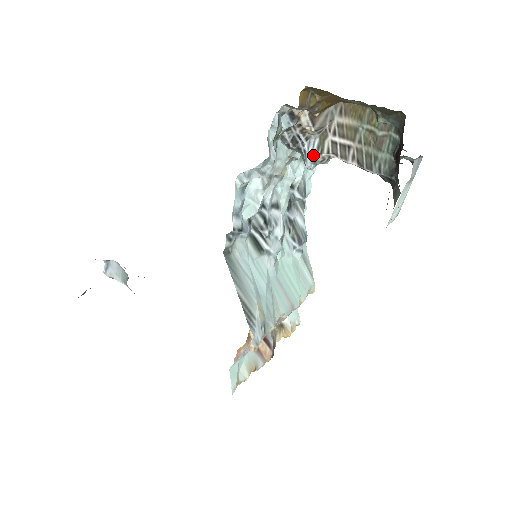
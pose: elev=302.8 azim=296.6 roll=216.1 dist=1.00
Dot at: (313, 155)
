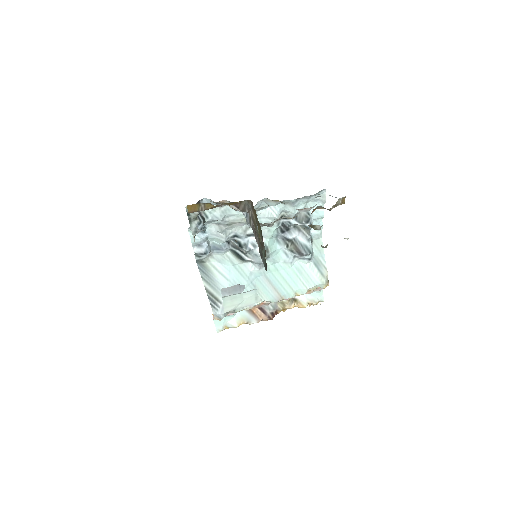
Dot at: (249, 223)
